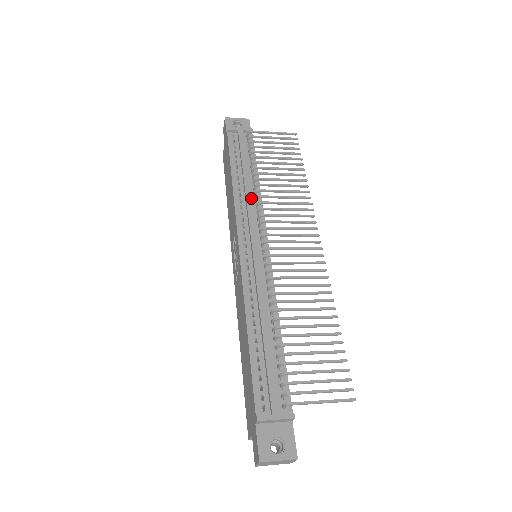
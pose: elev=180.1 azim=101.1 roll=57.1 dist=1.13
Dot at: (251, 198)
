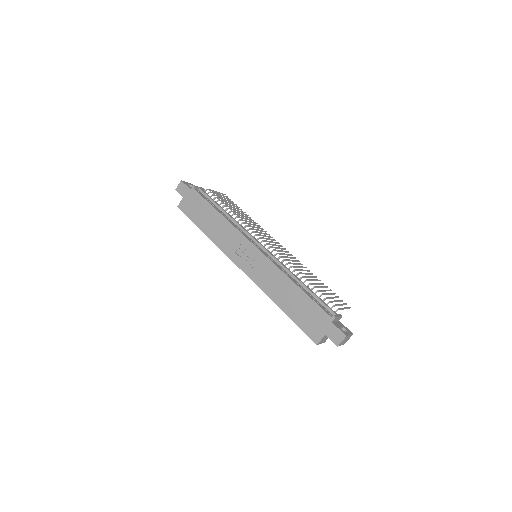
Dot at: occluded
